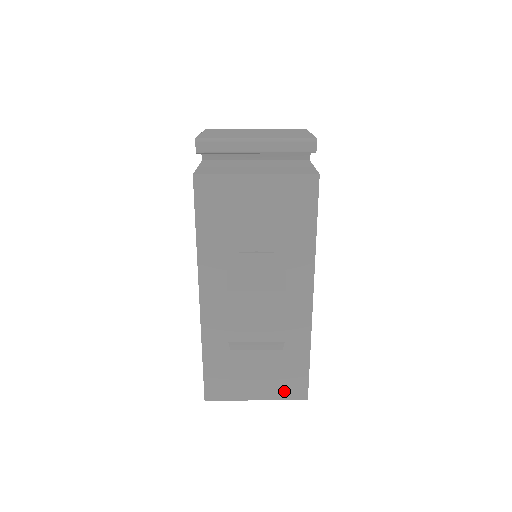
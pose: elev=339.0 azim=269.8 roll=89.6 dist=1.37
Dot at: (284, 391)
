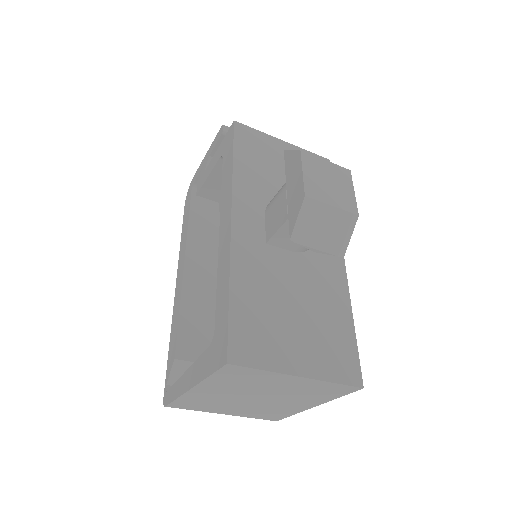
Dot at: (333, 367)
